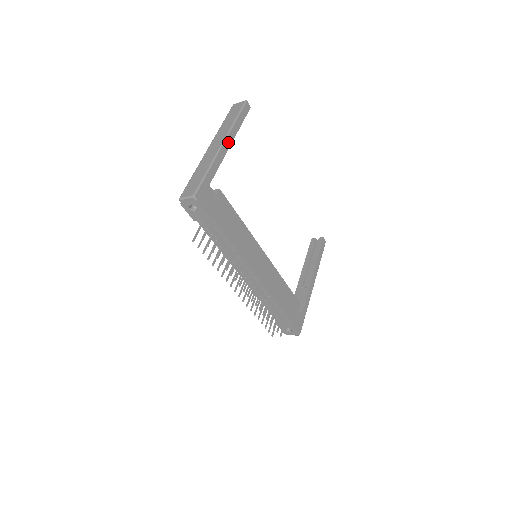
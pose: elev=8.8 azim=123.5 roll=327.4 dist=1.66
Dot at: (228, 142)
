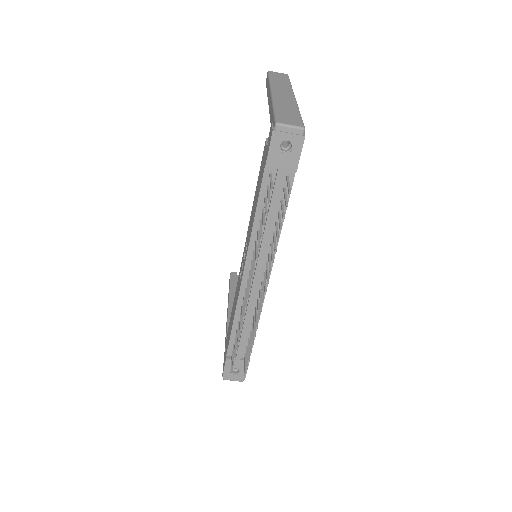
Dot at: occluded
